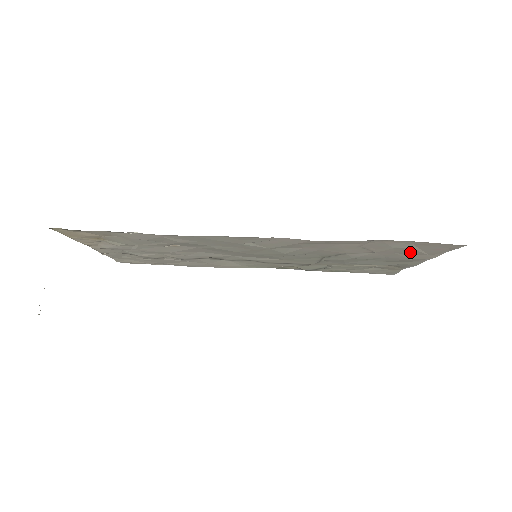
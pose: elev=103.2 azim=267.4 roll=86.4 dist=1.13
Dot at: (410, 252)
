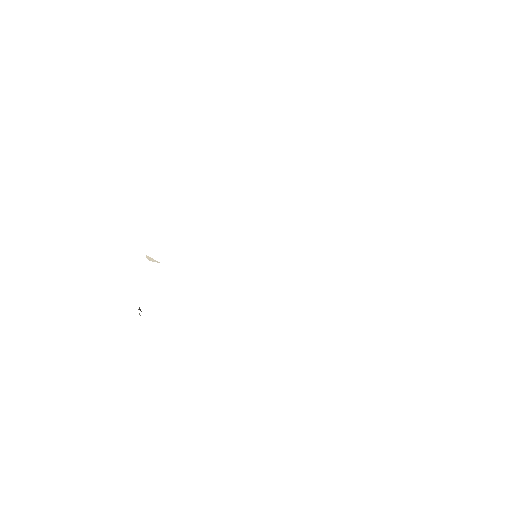
Dot at: occluded
